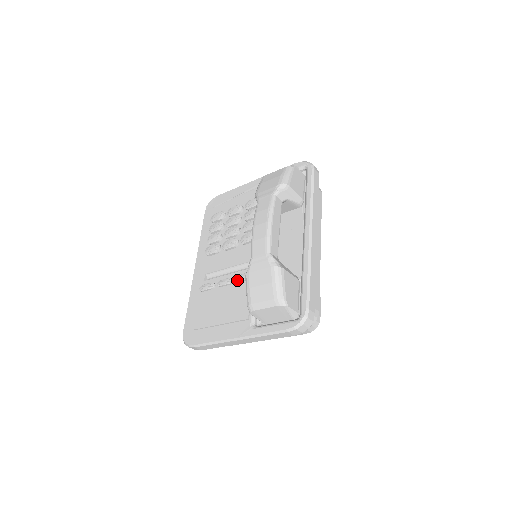
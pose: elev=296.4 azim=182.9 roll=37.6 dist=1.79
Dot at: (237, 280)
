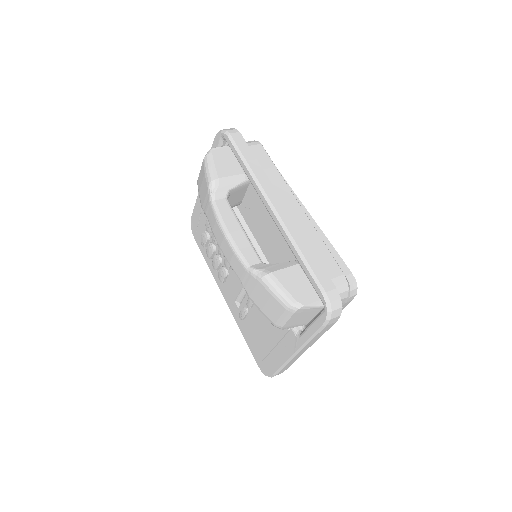
Dot at: occluded
